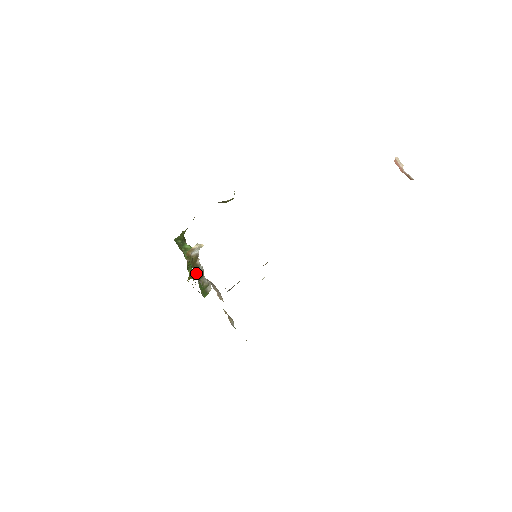
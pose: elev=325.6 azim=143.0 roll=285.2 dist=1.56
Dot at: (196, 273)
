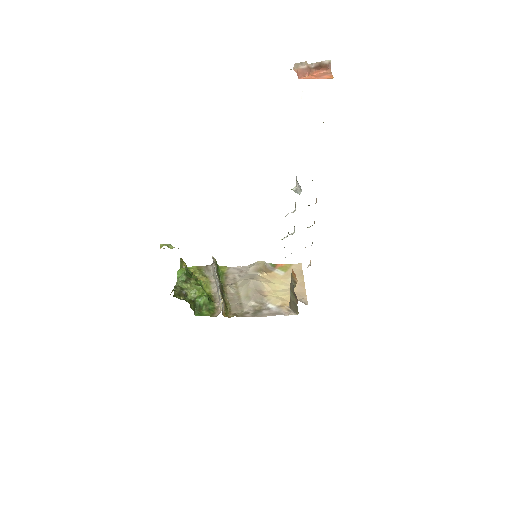
Dot at: (221, 292)
